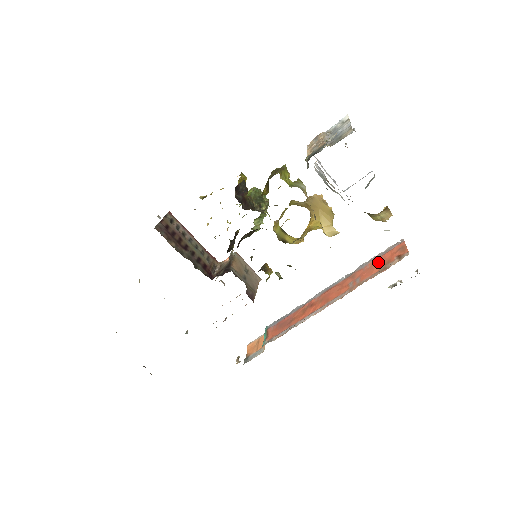
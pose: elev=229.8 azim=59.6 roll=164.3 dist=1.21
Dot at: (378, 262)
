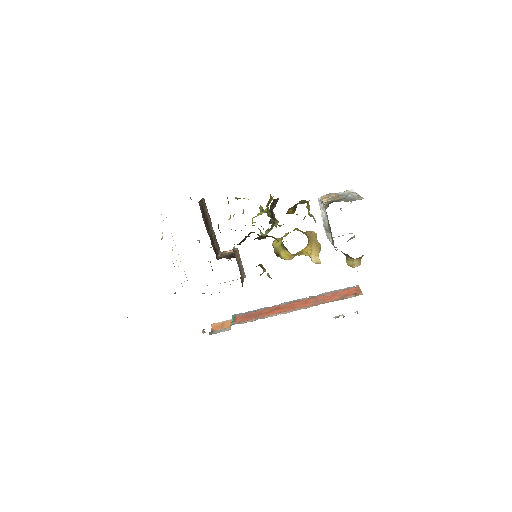
Dot at: (338, 294)
